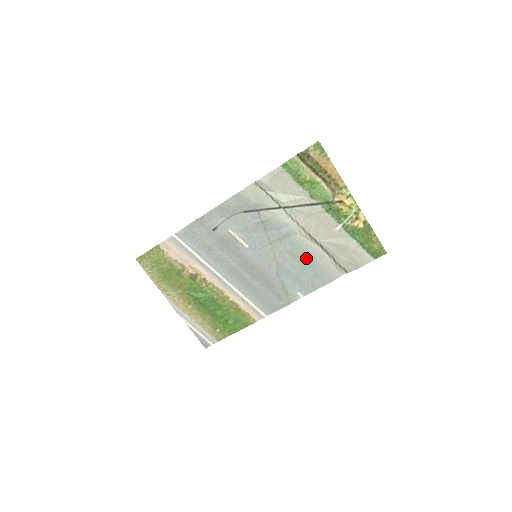
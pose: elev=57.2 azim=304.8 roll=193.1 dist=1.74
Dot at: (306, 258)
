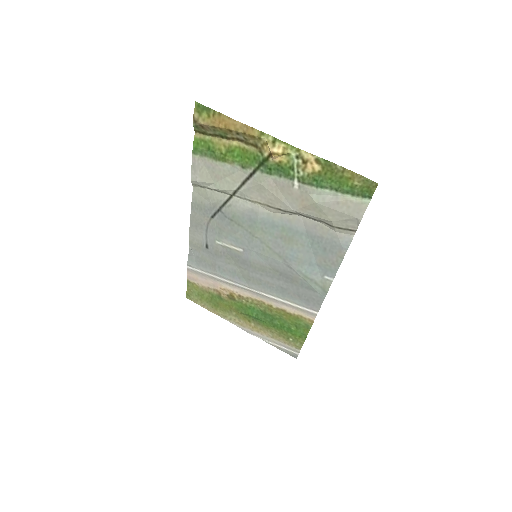
Dot at: (300, 235)
